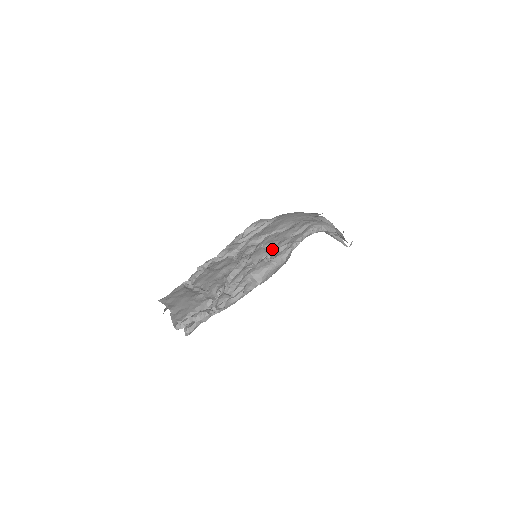
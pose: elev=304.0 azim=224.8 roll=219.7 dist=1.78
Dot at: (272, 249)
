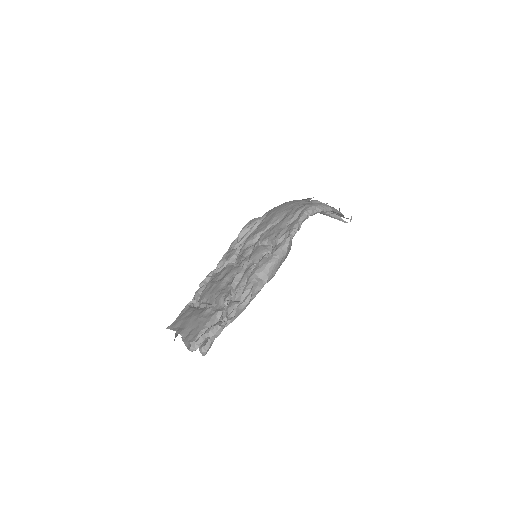
Dot at: (270, 244)
